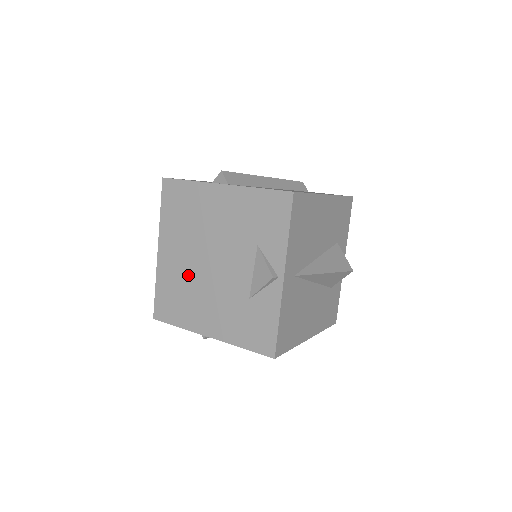
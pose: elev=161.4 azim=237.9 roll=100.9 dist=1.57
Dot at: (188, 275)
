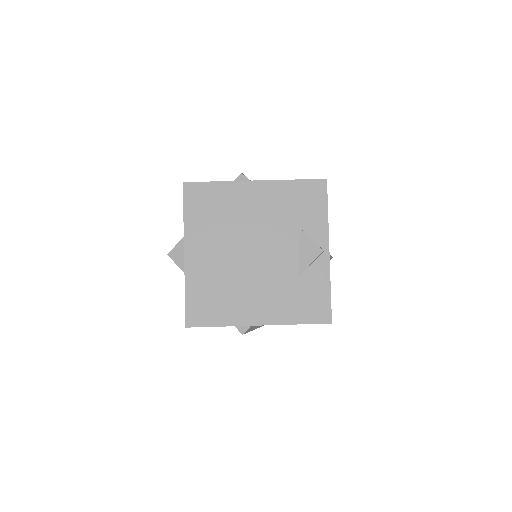
Dot at: (226, 271)
